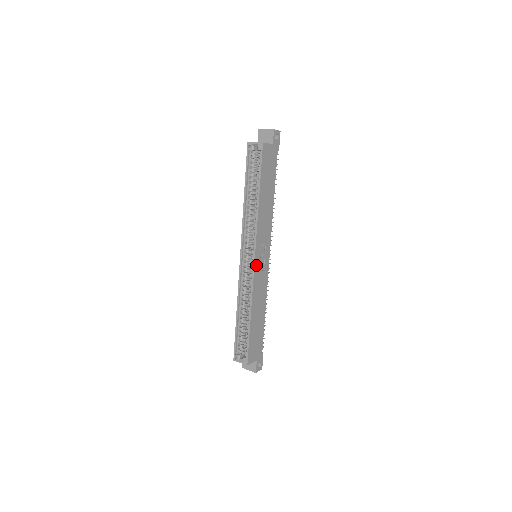
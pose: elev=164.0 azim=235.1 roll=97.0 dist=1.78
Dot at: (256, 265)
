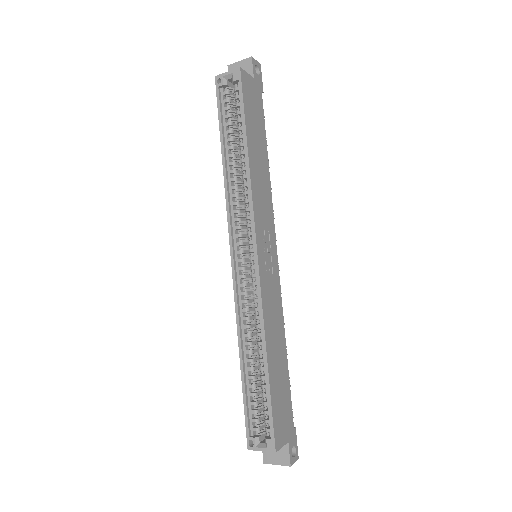
Dot at: (261, 265)
